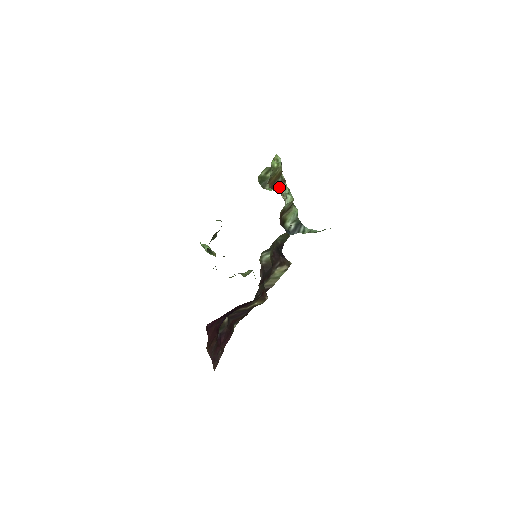
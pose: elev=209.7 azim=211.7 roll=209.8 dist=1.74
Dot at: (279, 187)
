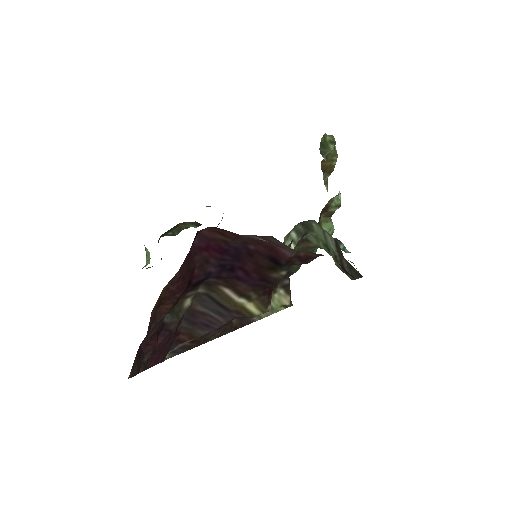
Dot at: occluded
